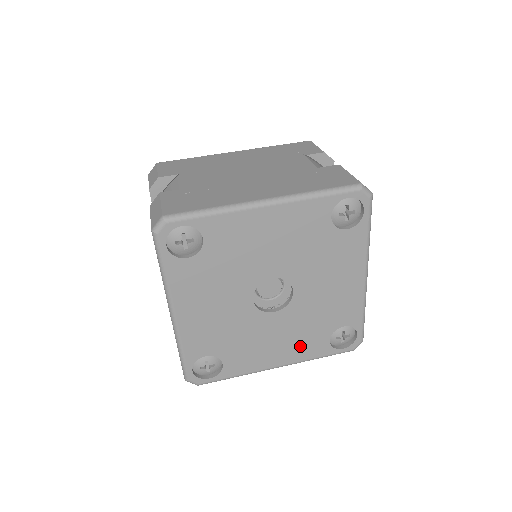
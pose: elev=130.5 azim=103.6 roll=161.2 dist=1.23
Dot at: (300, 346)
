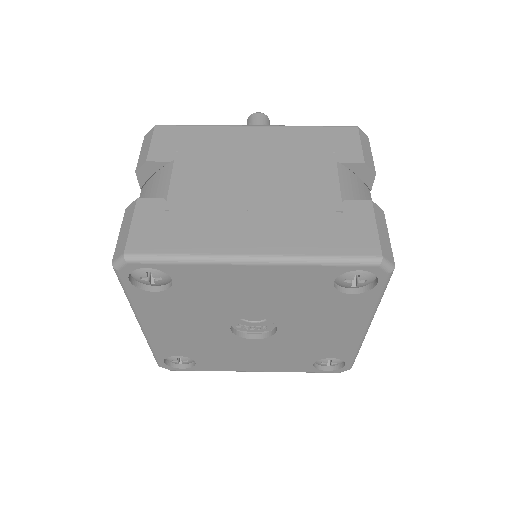
Dot at: (280, 363)
